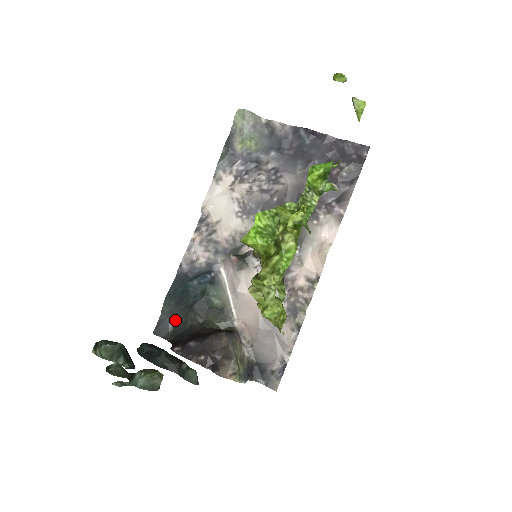
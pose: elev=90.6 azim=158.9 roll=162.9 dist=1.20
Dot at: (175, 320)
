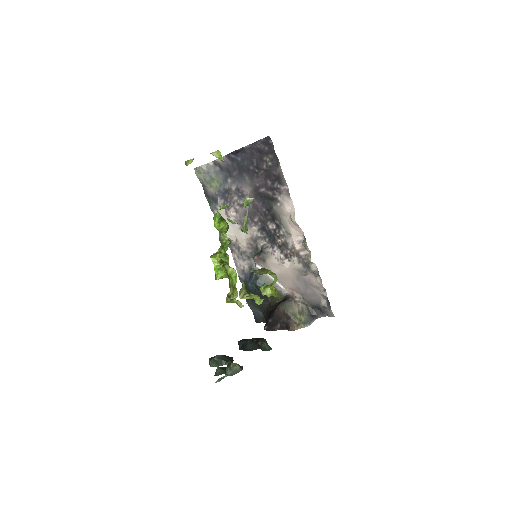
Dot at: (259, 309)
